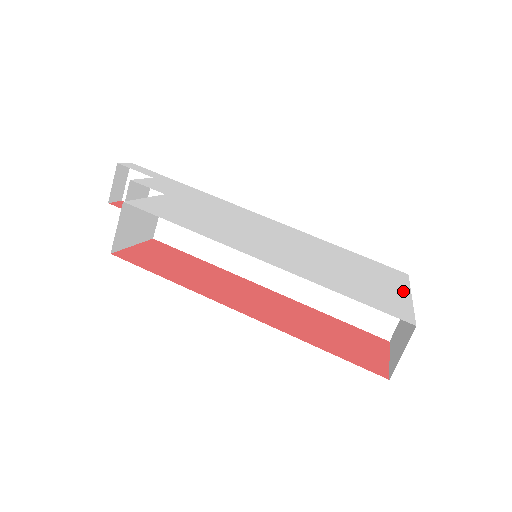
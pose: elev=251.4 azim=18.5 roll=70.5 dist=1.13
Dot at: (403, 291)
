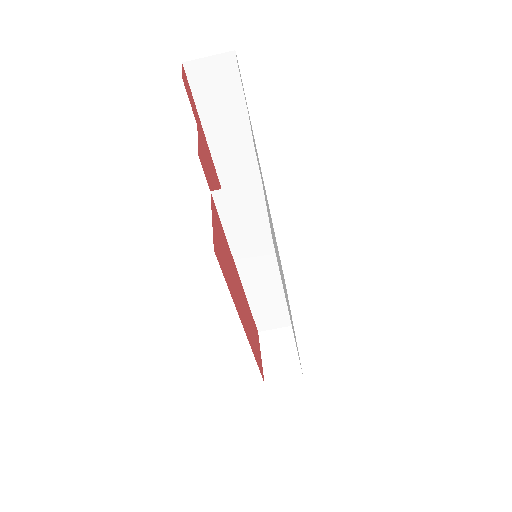
Dot at: occluded
